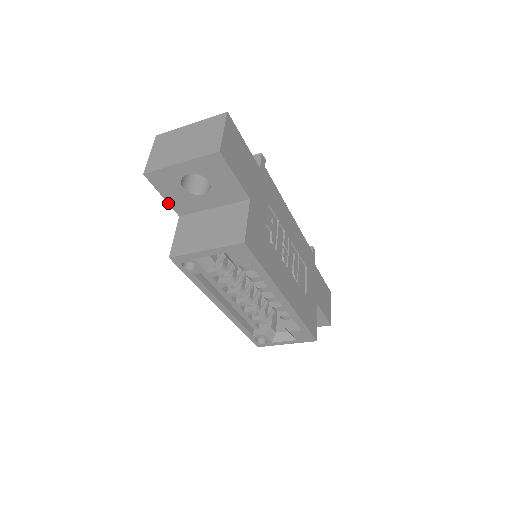
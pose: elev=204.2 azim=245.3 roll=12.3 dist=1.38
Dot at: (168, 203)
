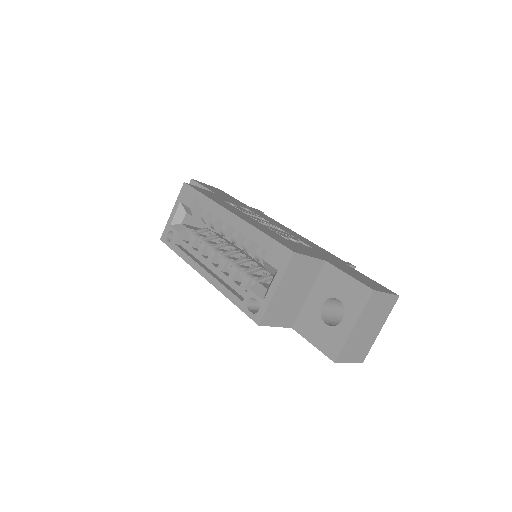
Dot at: occluded
